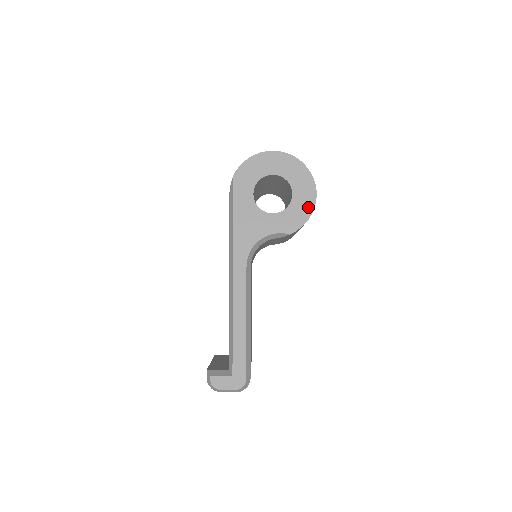
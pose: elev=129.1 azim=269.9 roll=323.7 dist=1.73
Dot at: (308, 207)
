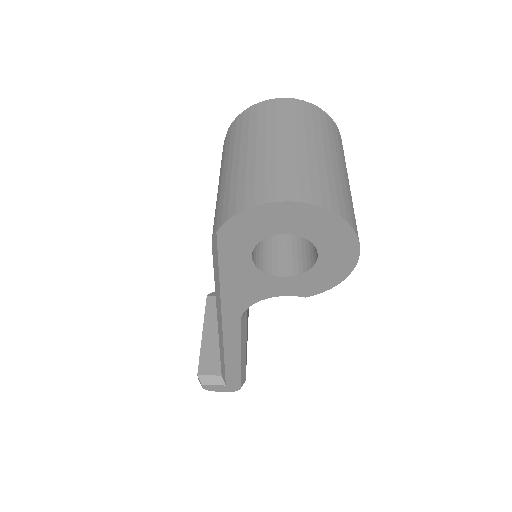
Dot at: (340, 273)
